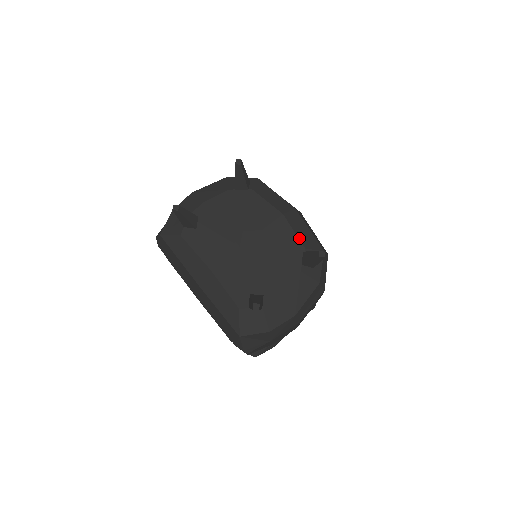
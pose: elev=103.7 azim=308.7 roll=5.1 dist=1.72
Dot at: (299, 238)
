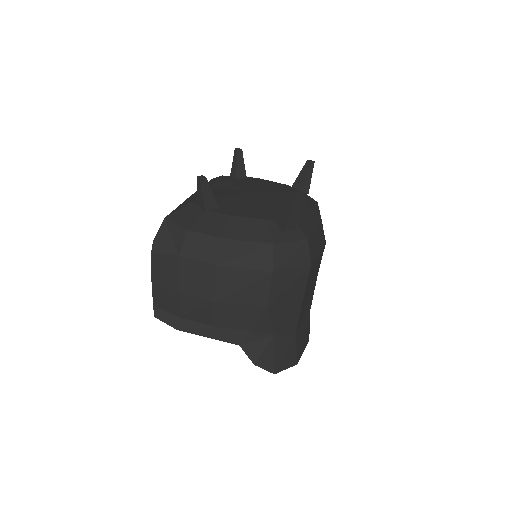
Dot at: occluded
